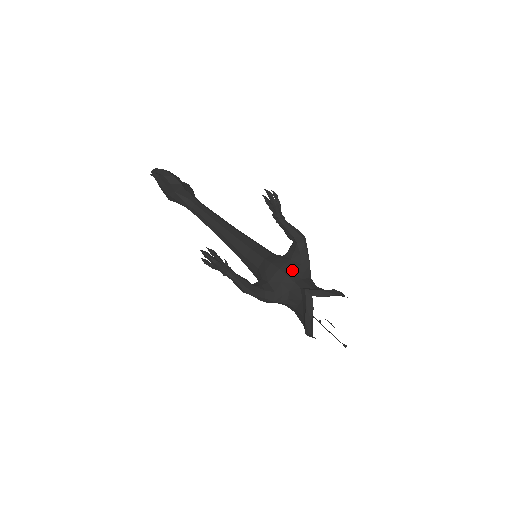
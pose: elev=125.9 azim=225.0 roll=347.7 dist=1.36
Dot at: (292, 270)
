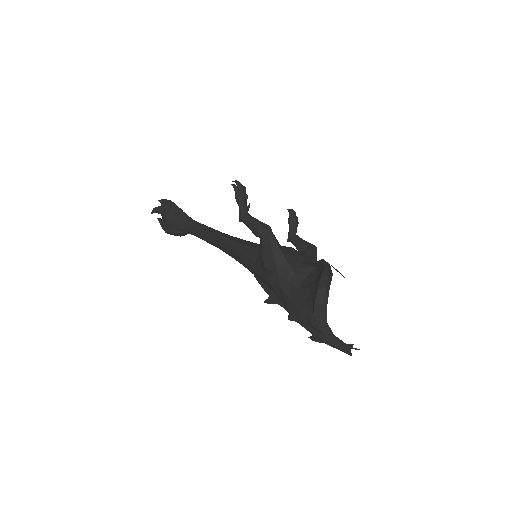
Dot at: occluded
